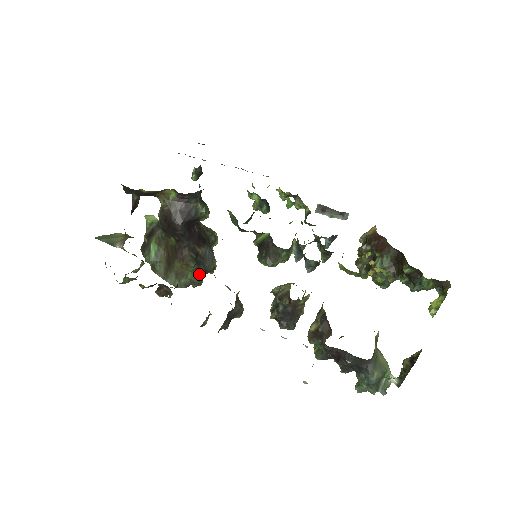
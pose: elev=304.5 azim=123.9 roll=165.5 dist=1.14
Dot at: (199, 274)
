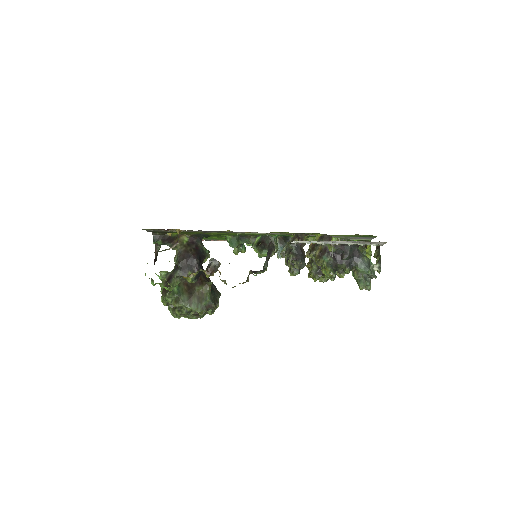
Dot at: (213, 299)
